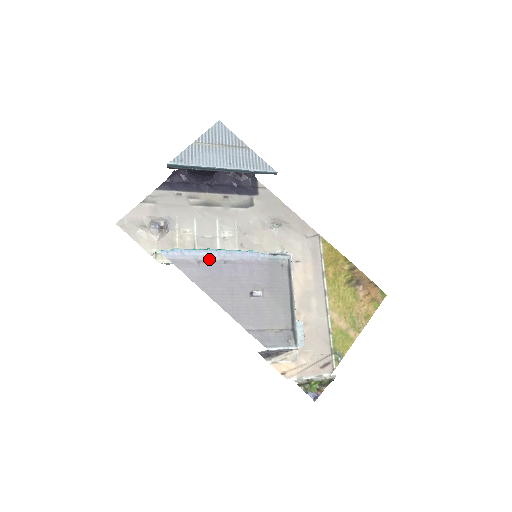
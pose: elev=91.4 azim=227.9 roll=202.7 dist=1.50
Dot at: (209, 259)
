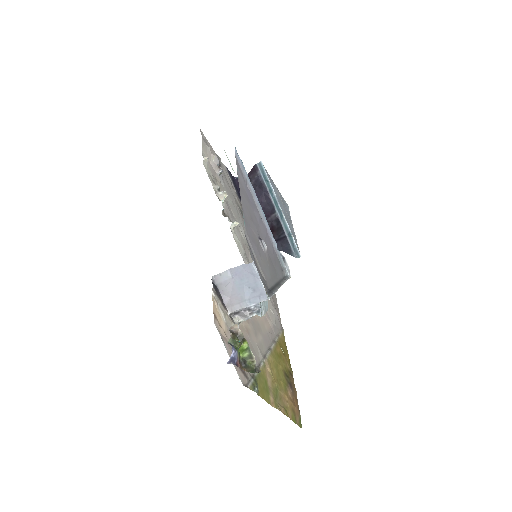
Dot at: (252, 194)
